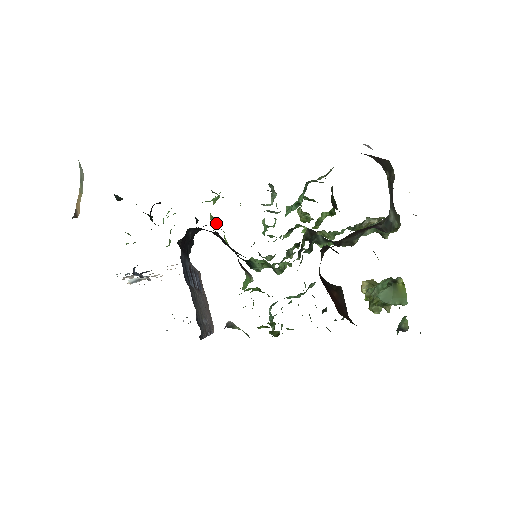
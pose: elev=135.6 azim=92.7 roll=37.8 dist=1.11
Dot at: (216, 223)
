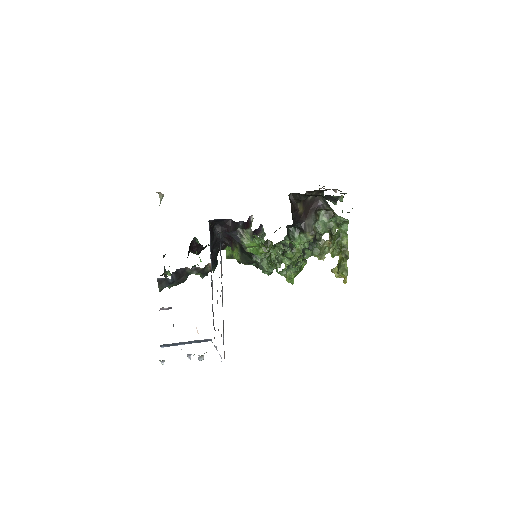
Dot at: (230, 248)
